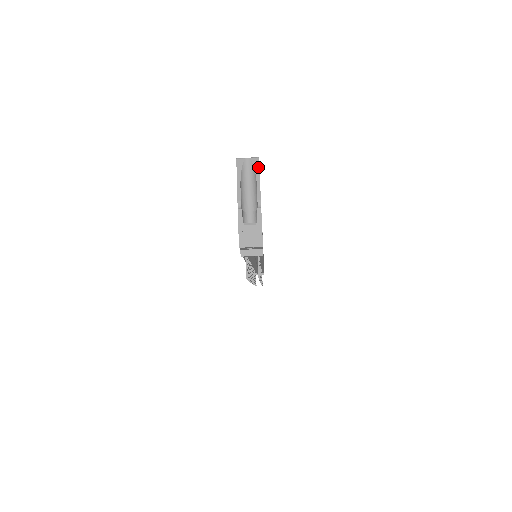
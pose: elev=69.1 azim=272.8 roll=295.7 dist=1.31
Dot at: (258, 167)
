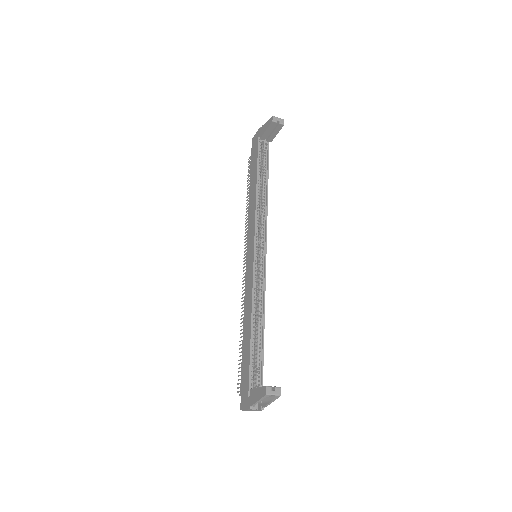
Dot at: occluded
